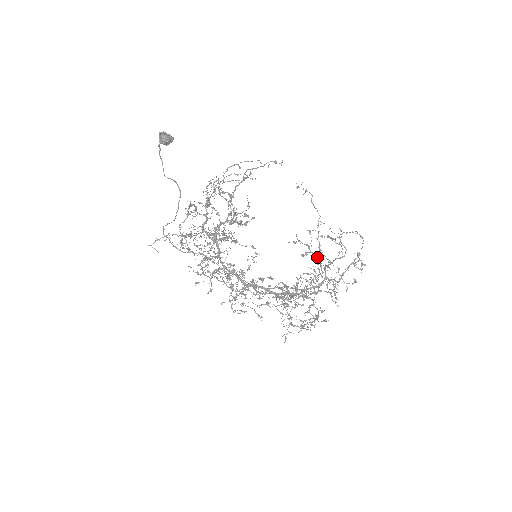
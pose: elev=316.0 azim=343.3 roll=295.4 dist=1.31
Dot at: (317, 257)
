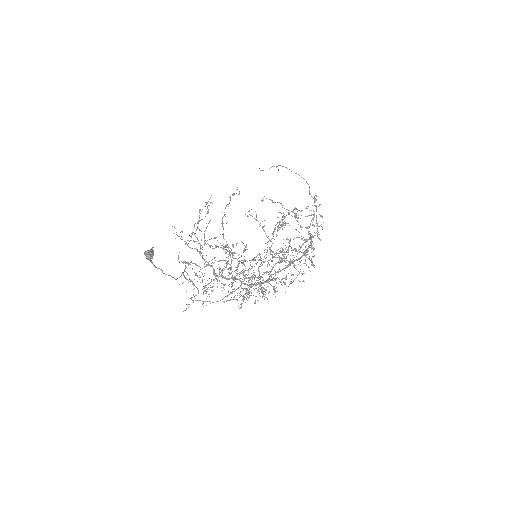
Dot at: occluded
